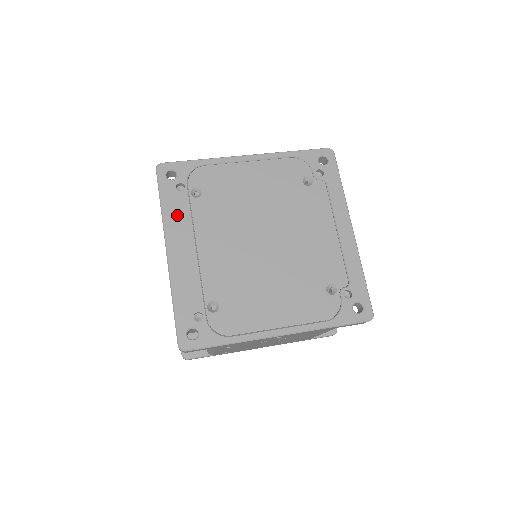
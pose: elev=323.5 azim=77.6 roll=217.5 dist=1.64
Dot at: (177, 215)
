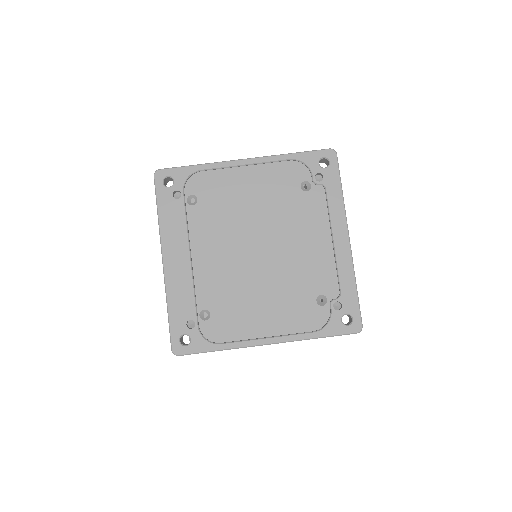
Dot at: (173, 224)
